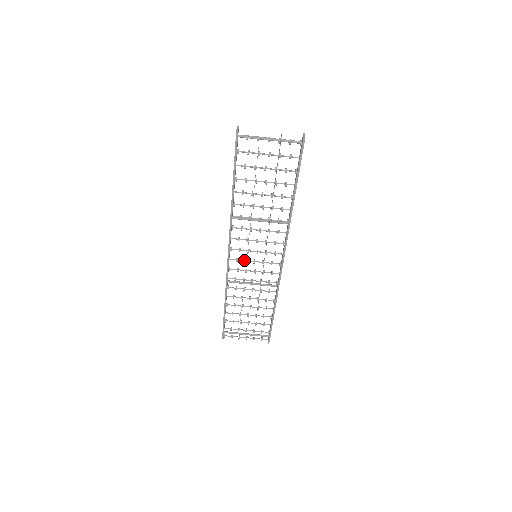
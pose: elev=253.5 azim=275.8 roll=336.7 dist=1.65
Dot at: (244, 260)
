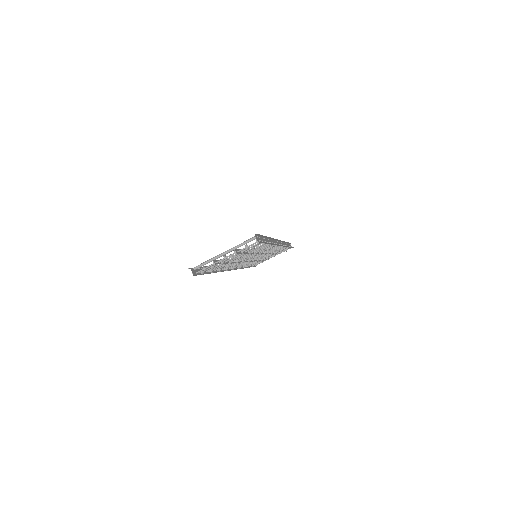
Dot at: occluded
